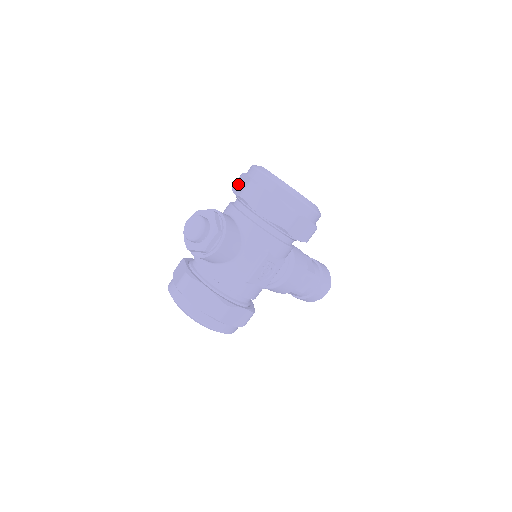
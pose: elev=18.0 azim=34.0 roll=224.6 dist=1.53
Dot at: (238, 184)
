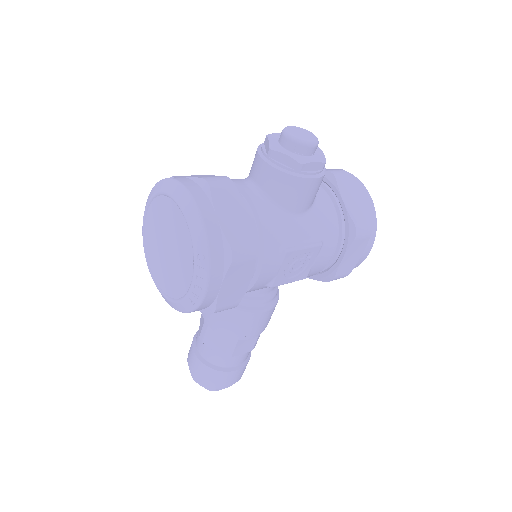
Dot at: occluded
